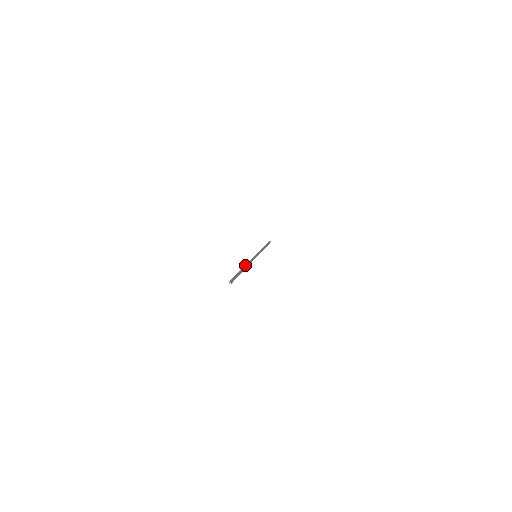
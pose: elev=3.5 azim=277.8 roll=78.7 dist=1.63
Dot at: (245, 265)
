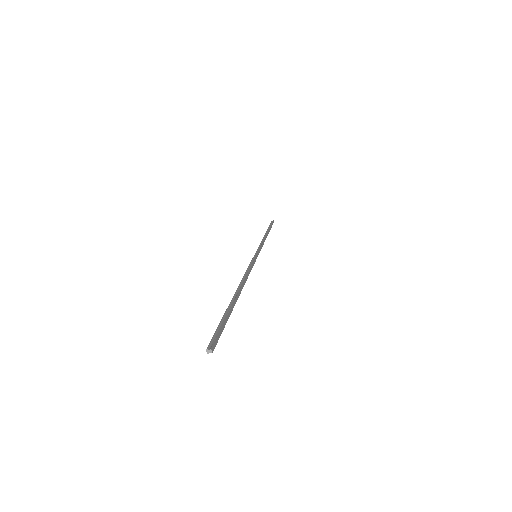
Dot at: (239, 285)
